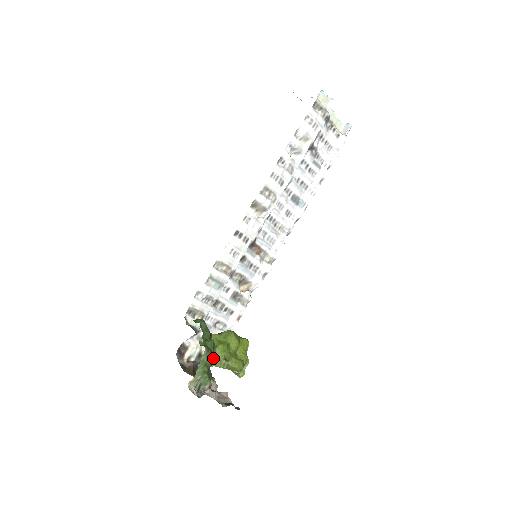
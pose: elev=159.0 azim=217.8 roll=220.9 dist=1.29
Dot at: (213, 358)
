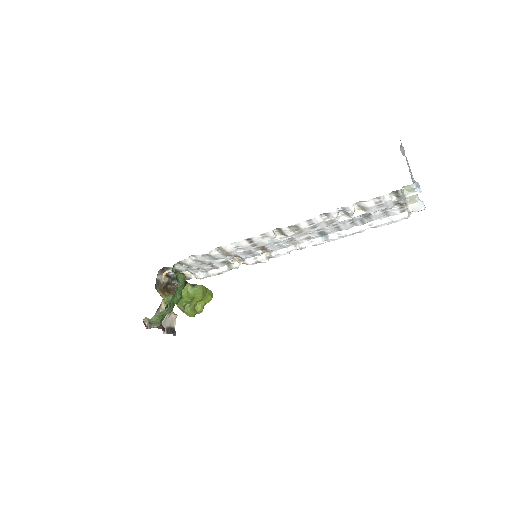
Dot at: (176, 303)
